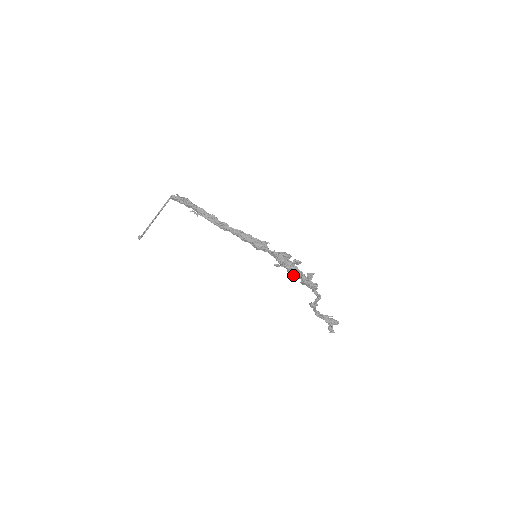
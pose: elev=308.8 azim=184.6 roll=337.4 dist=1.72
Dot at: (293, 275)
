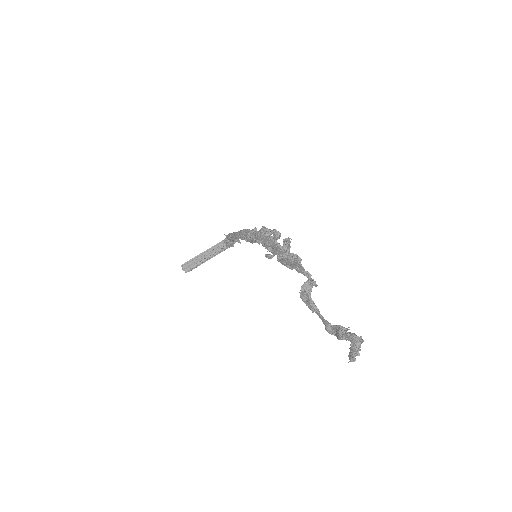
Dot at: occluded
